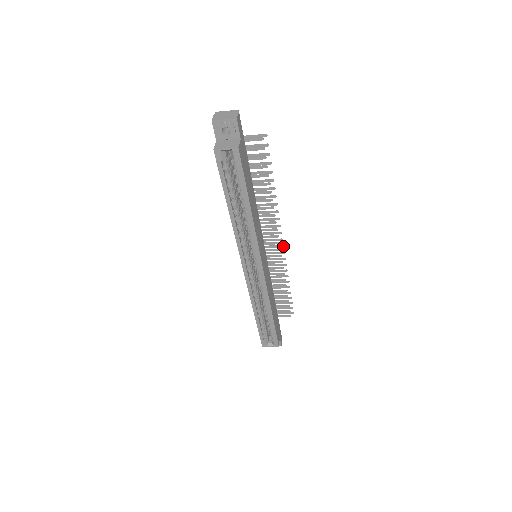
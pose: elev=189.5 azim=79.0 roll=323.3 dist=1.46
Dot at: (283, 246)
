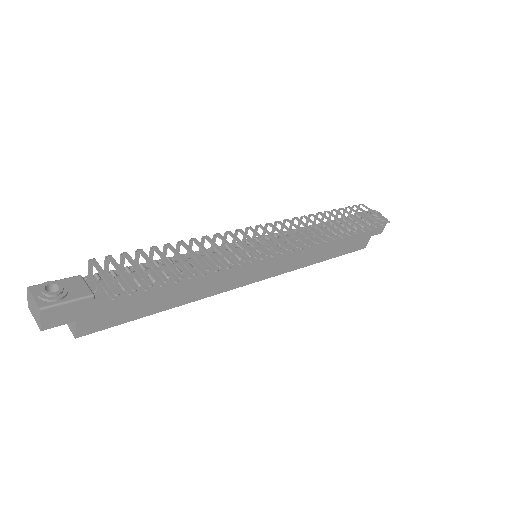
Dot at: (296, 246)
